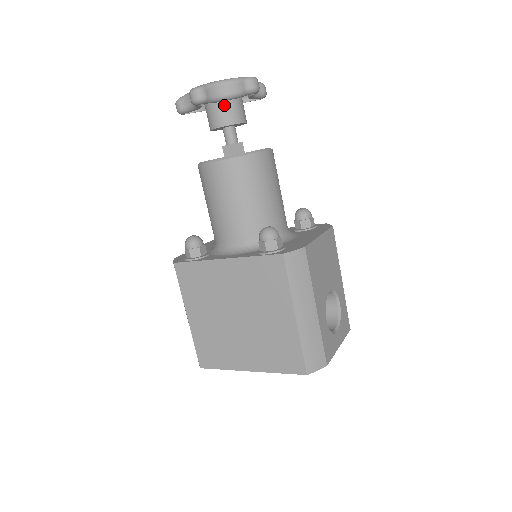
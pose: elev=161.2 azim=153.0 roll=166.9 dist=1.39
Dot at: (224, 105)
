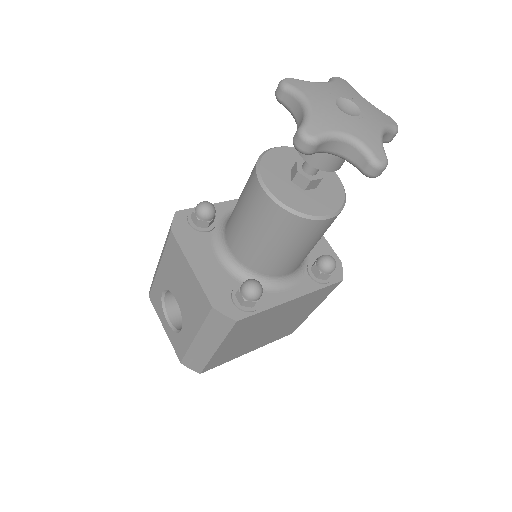
Dot at: occluded
